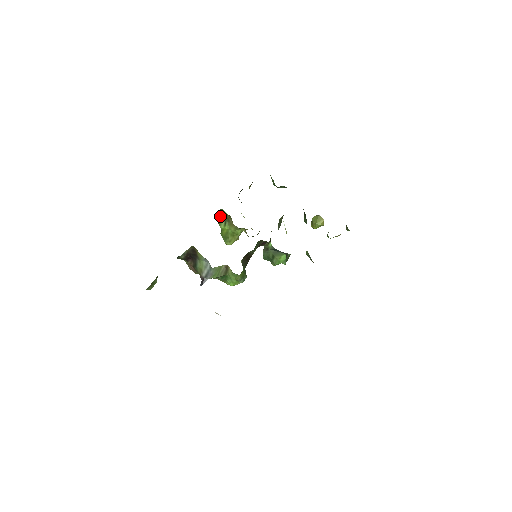
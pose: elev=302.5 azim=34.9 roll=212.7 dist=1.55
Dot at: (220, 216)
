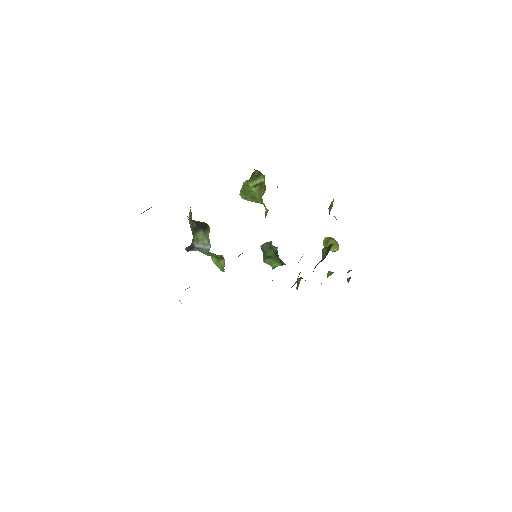
Dot at: (257, 176)
